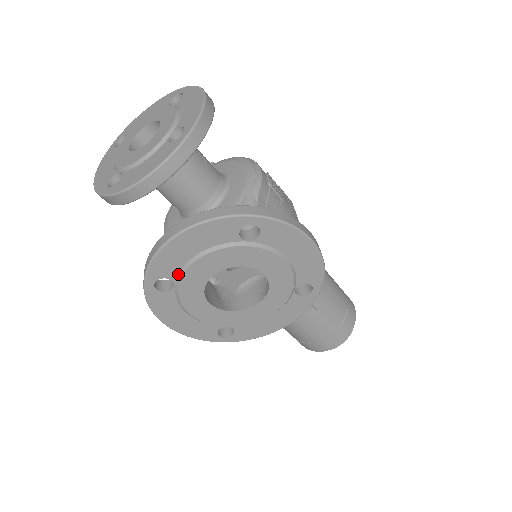
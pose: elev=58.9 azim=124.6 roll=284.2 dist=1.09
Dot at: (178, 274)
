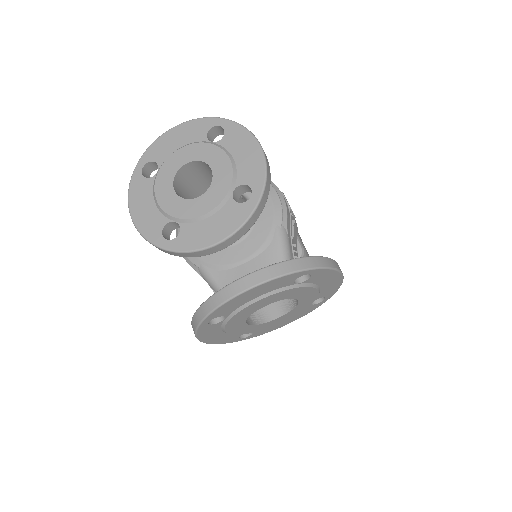
Dot at: (232, 312)
